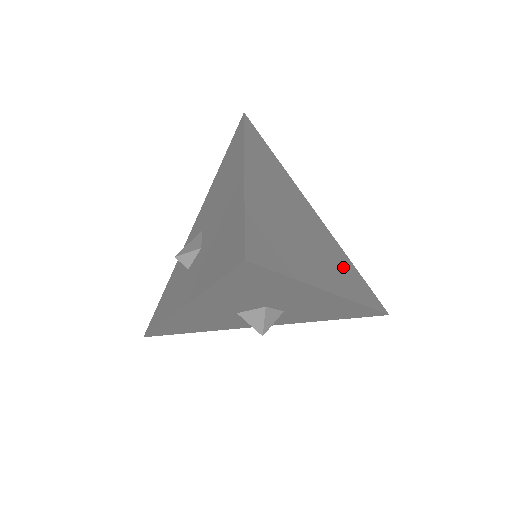
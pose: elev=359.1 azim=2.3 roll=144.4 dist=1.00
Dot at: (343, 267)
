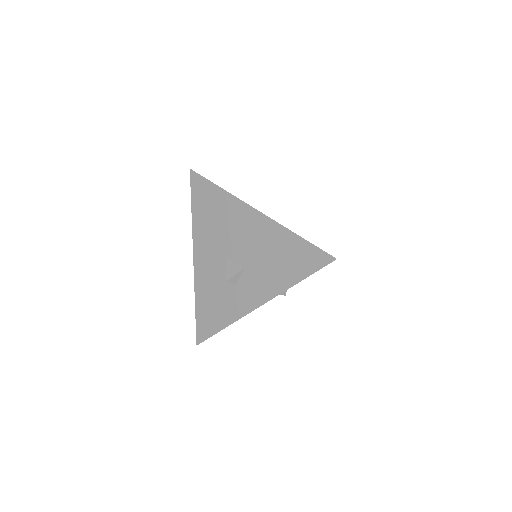
Dot at: occluded
